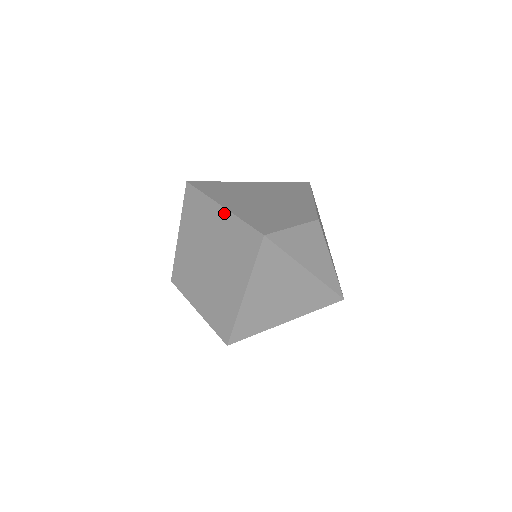
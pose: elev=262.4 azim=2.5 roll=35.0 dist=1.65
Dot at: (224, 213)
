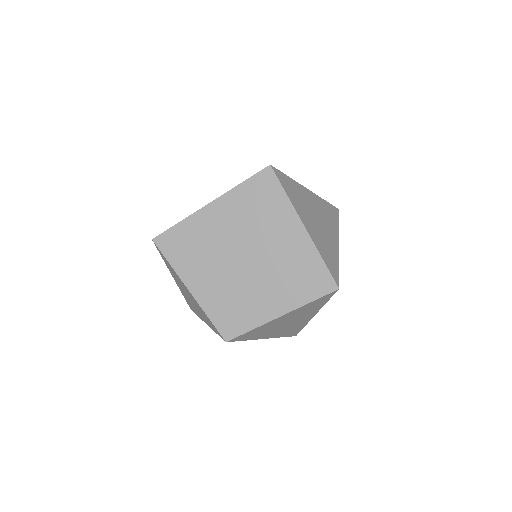
Dot at: (218, 204)
